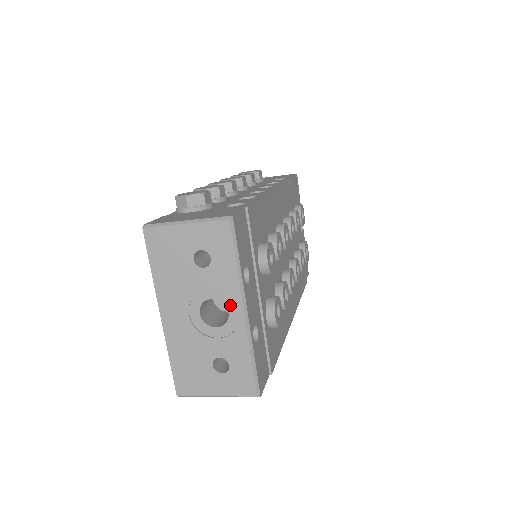
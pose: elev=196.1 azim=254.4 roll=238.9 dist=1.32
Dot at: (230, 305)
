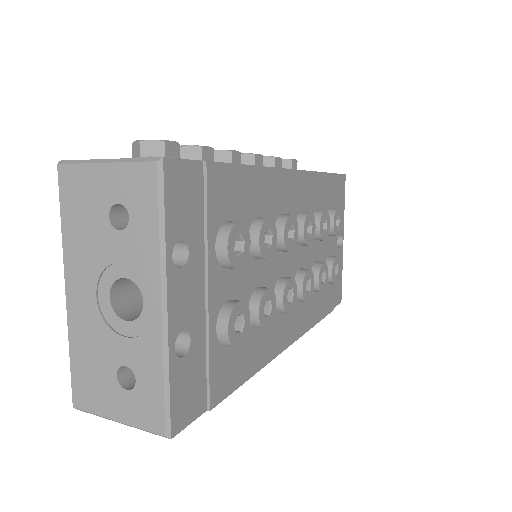
Dot at: (146, 291)
